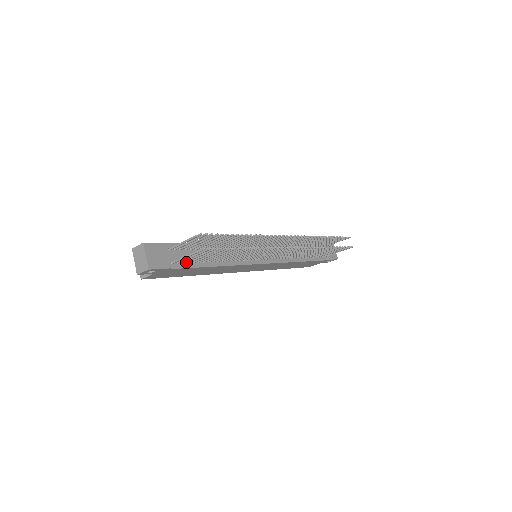
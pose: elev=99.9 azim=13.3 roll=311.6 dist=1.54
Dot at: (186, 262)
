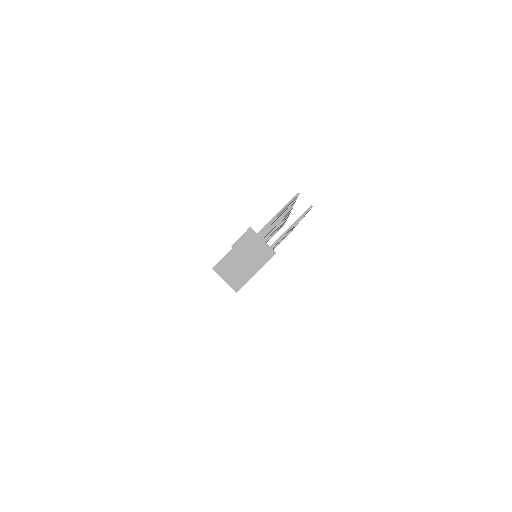
Dot at: occluded
